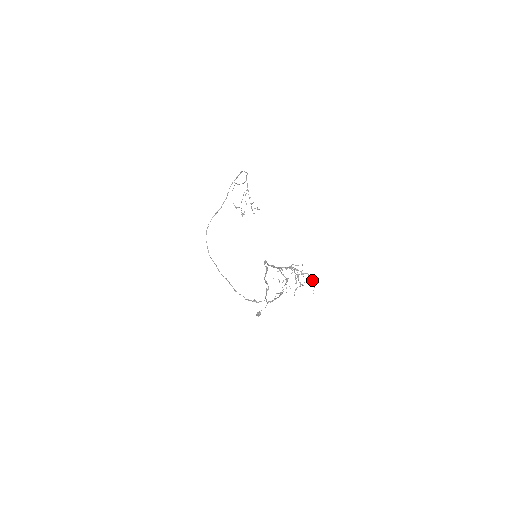
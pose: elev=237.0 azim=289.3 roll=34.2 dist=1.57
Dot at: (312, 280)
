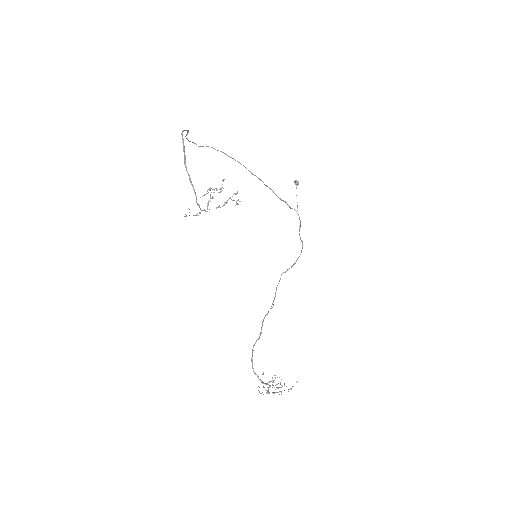
Dot at: occluded
